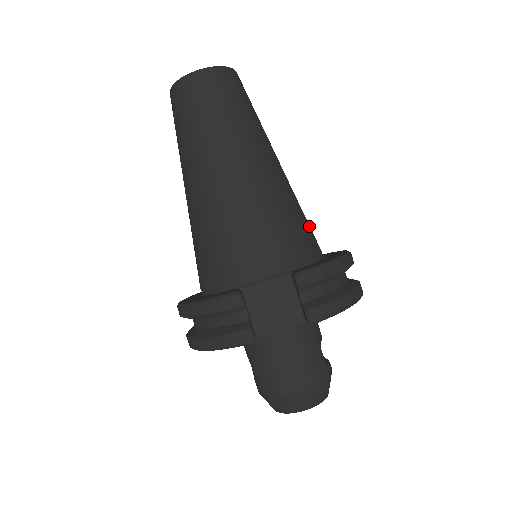
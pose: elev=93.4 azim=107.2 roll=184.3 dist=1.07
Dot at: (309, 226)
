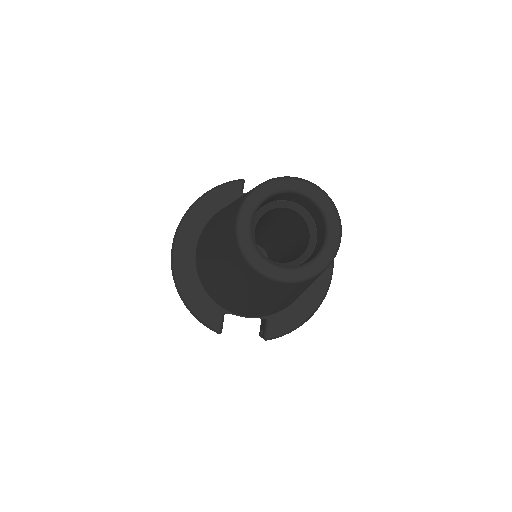
Dot at: occluded
